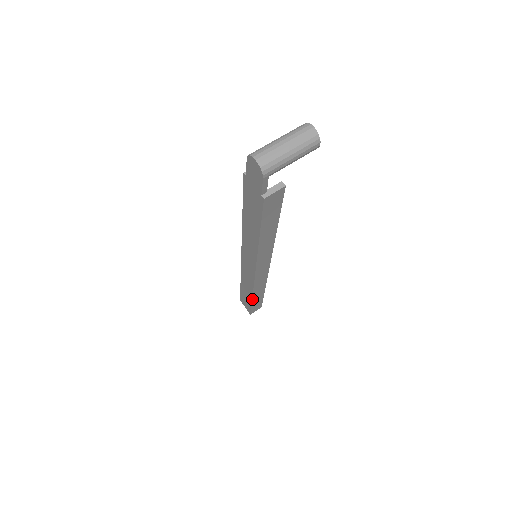
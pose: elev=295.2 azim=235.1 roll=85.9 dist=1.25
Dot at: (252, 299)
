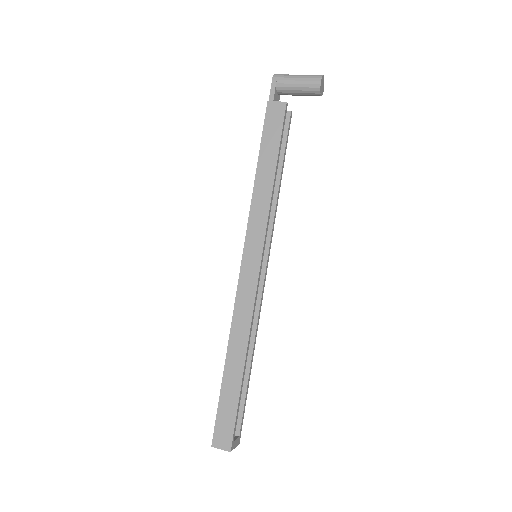
Dot at: (225, 365)
